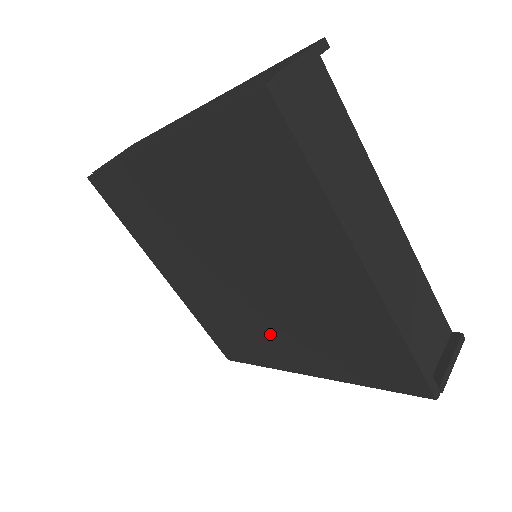
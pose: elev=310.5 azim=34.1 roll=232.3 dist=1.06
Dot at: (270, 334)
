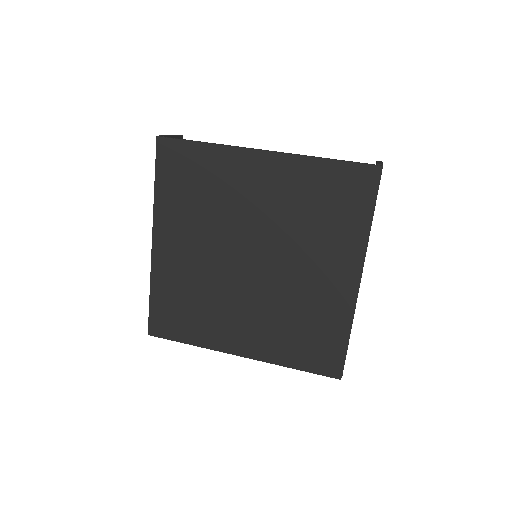
Dot at: (310, 284)
